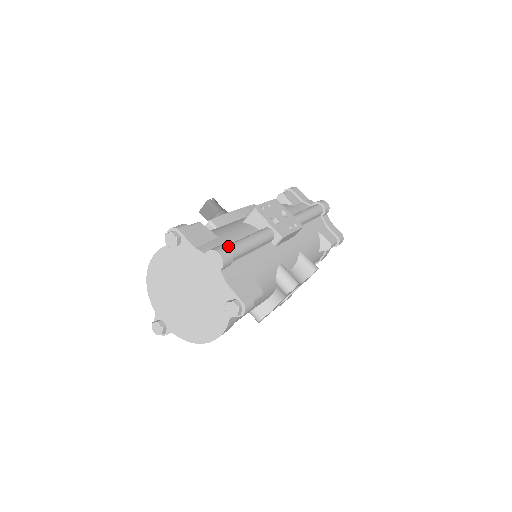
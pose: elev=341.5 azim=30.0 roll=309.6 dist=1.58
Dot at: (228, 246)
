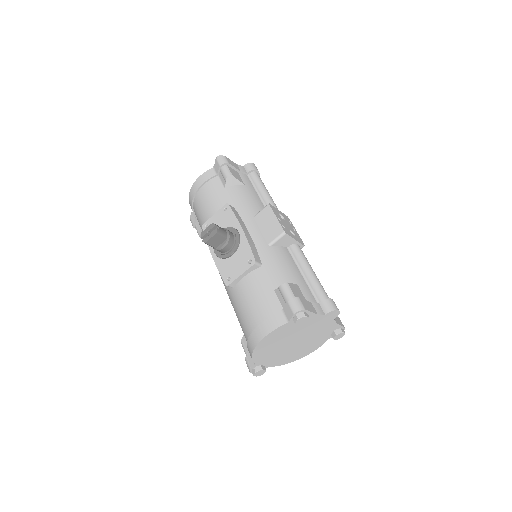
Dot at: (325, 295)
